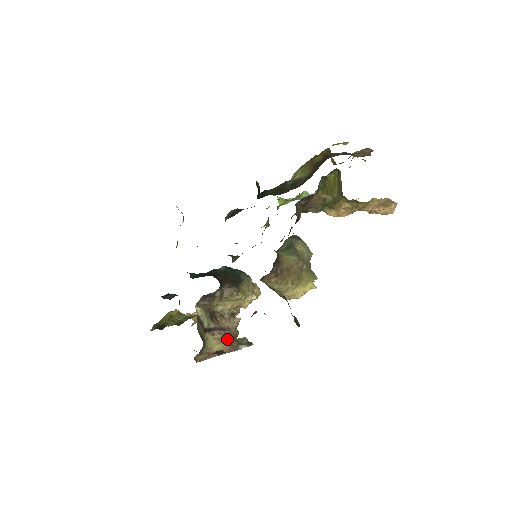
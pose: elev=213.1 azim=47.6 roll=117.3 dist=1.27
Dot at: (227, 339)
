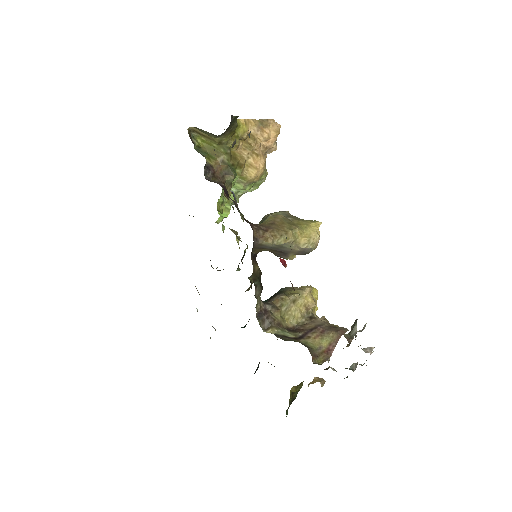
Dot at: (326, 331)
